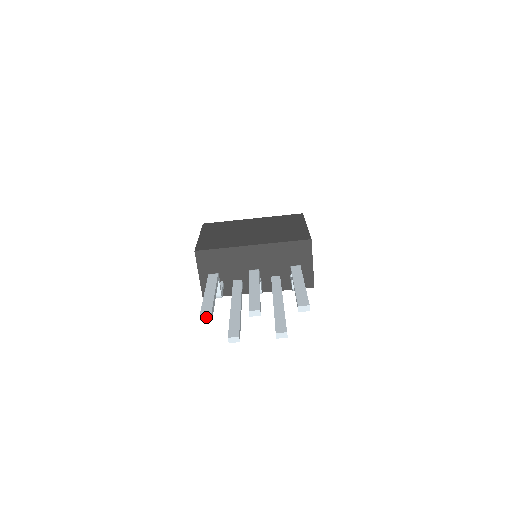
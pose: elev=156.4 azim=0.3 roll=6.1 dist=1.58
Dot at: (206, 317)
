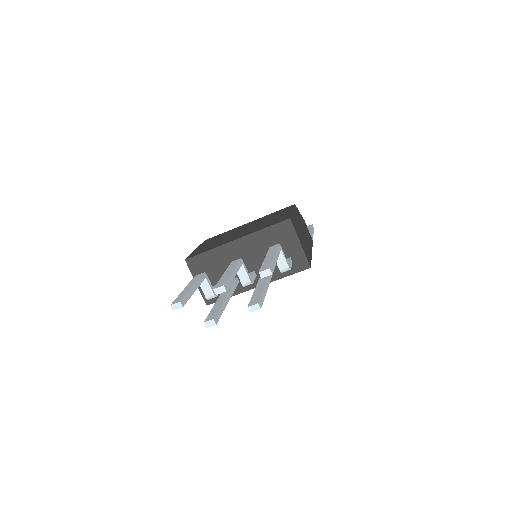
Dot at: (176, 305)
